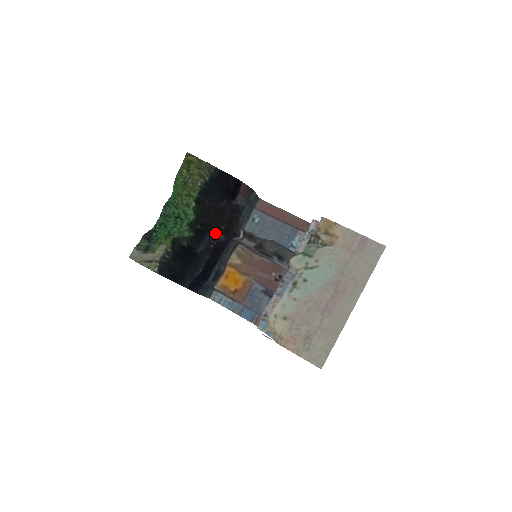
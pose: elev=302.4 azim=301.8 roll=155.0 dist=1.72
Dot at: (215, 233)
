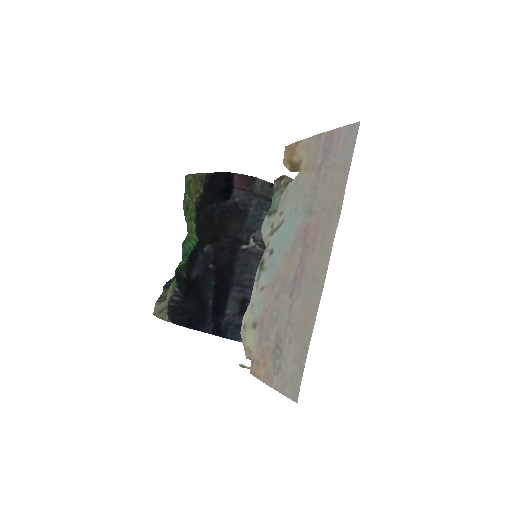
Dot at: (205, 246)
